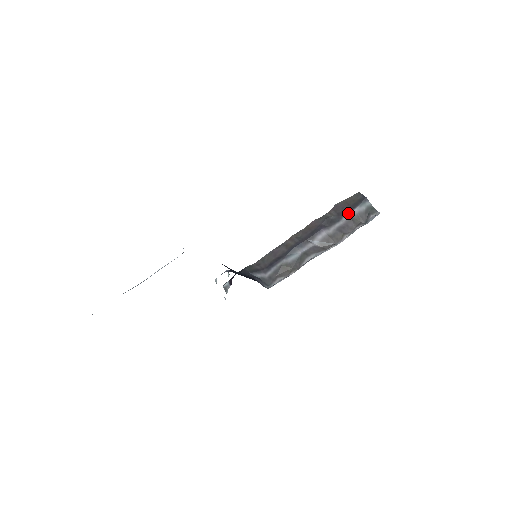
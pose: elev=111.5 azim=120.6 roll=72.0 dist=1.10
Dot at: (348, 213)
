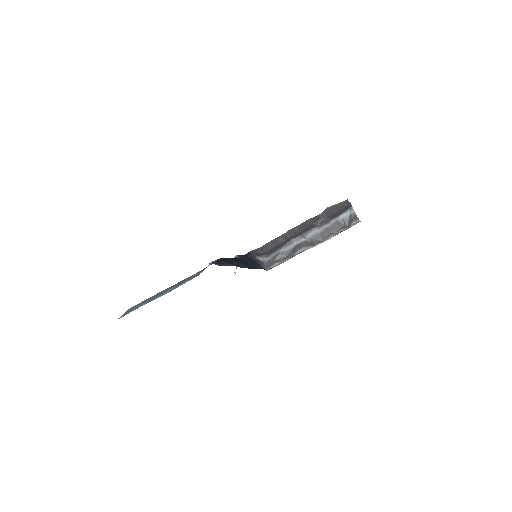
Dot at: (336, 217)
